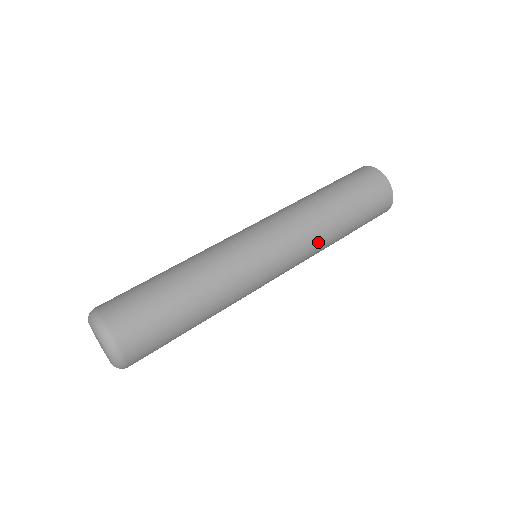
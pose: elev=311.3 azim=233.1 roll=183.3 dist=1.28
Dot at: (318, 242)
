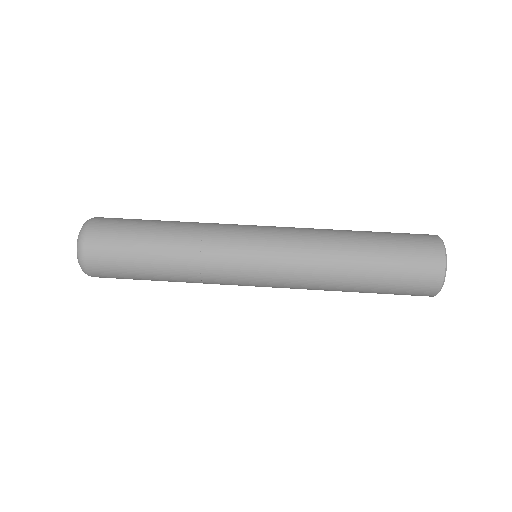
Dot at: (319, 255)
